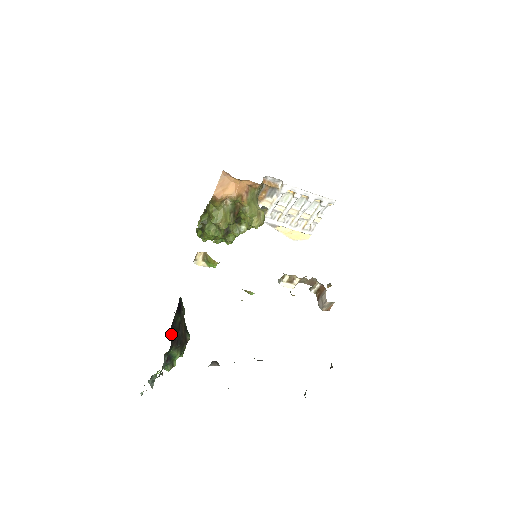
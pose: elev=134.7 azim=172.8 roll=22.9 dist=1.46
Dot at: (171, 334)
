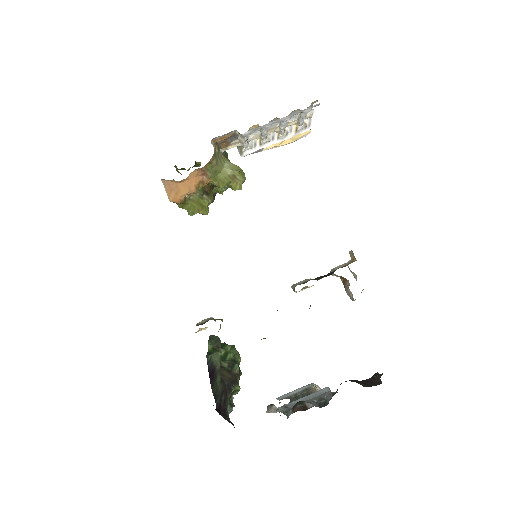
Dot at: (219, 409)
